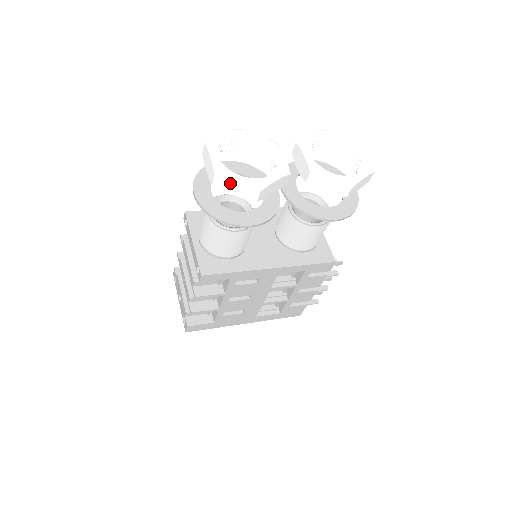
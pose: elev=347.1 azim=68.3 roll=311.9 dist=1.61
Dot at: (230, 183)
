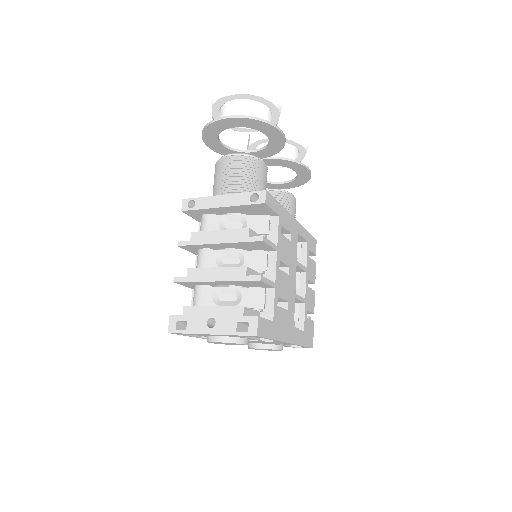
Dot at: (262, 86)
